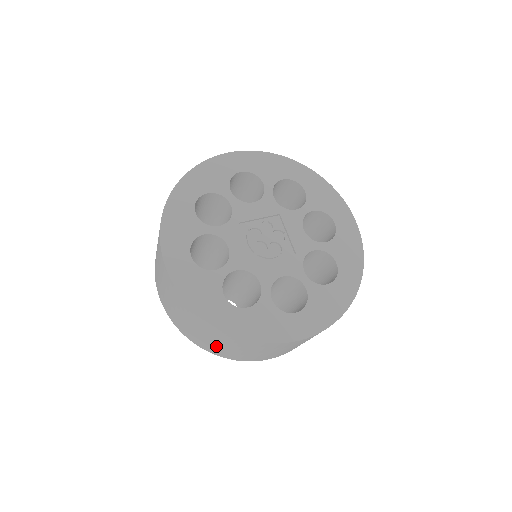
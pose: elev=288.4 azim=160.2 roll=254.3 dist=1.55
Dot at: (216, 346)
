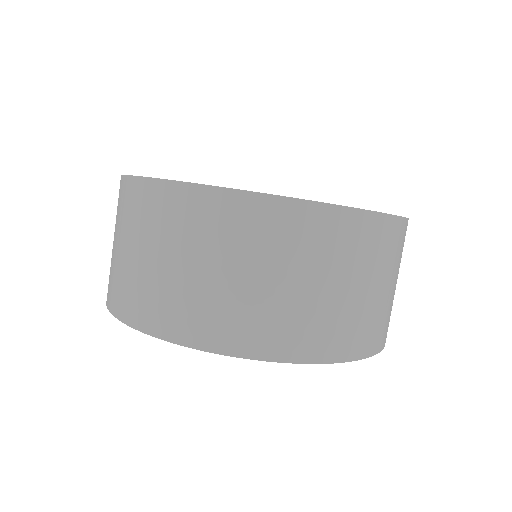
Dot at: (290, 304)
